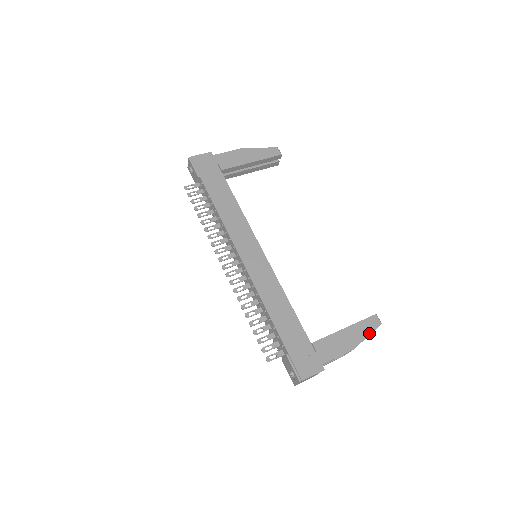
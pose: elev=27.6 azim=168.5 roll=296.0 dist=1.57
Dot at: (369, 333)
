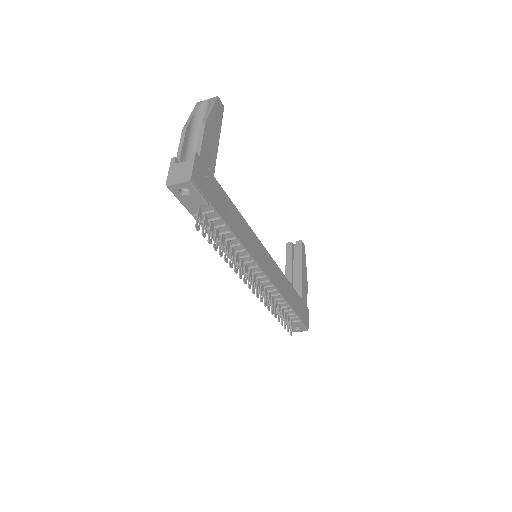
Dot at: occluded
